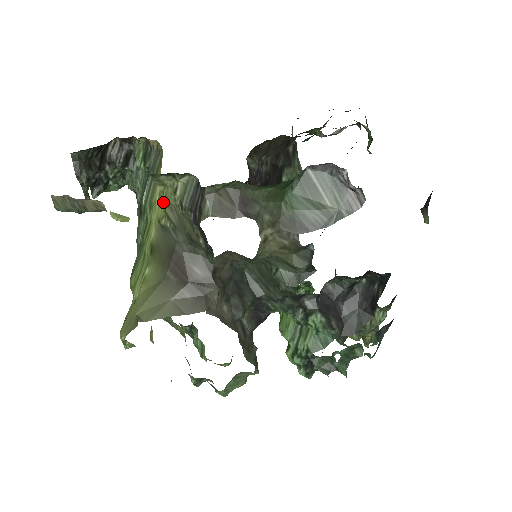
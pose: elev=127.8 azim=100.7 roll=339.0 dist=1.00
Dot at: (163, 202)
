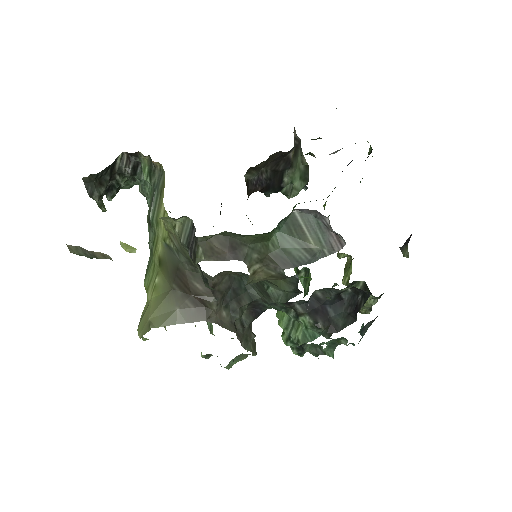
Dot at: occluded
